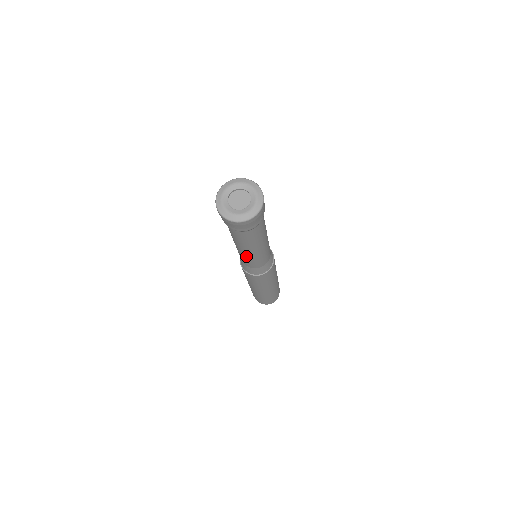
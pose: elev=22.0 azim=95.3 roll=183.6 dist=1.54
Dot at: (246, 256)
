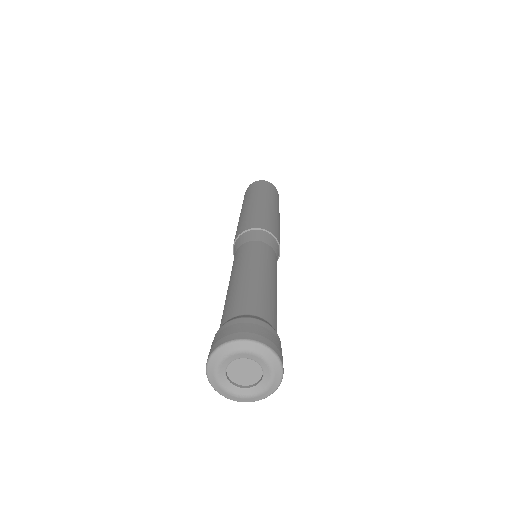
Dot at: occluded
